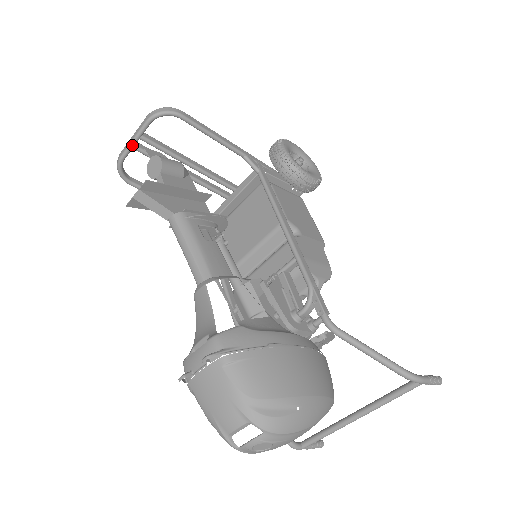
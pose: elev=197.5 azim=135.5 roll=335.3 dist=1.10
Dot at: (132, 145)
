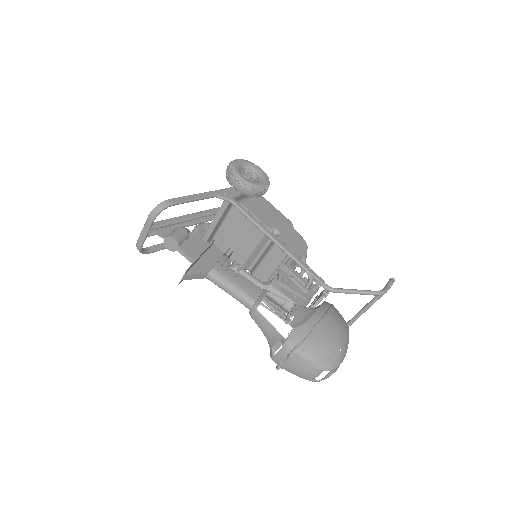
Dot at: (146, 236)
